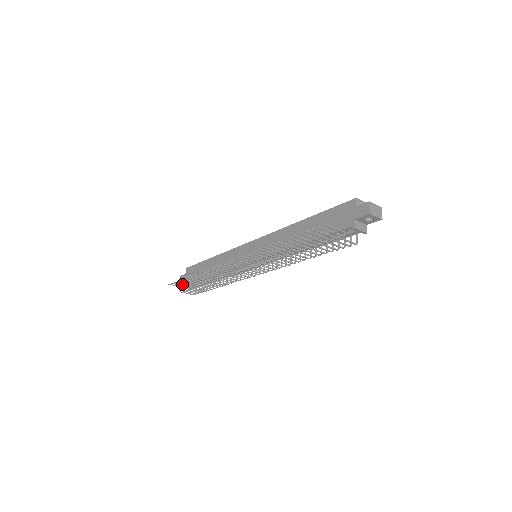
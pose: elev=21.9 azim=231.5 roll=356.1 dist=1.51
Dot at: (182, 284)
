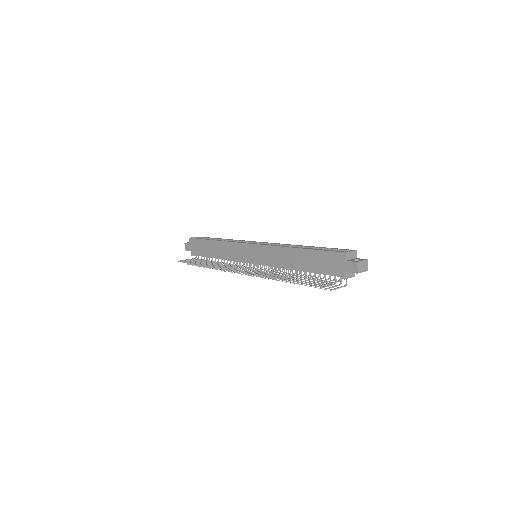
Dot at: occluded
